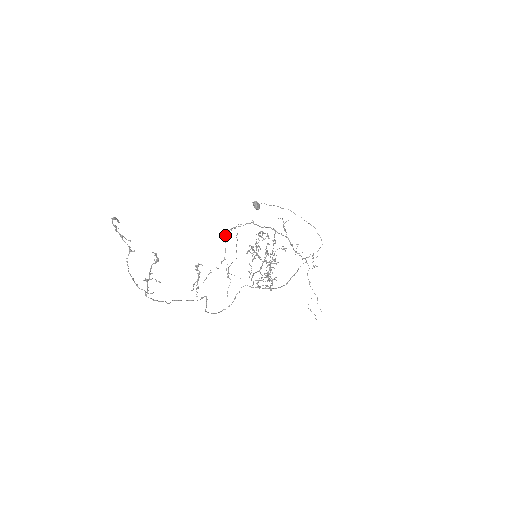
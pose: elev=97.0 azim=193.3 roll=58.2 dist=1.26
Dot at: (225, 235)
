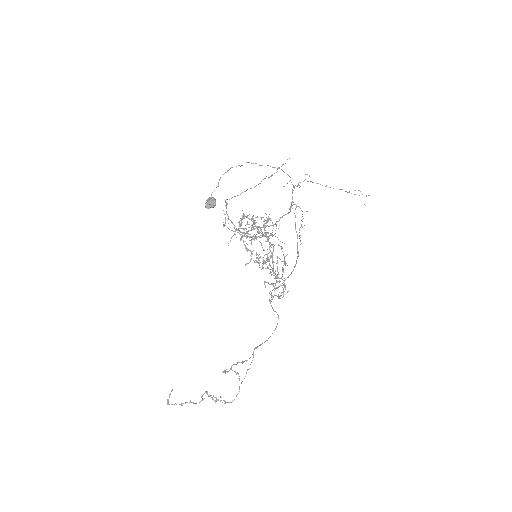
Dot at: occluded
